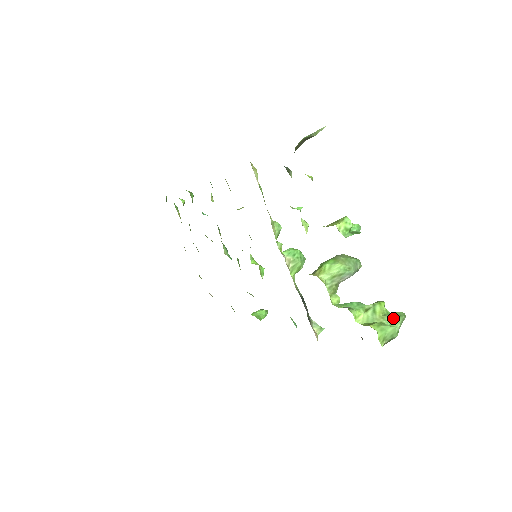
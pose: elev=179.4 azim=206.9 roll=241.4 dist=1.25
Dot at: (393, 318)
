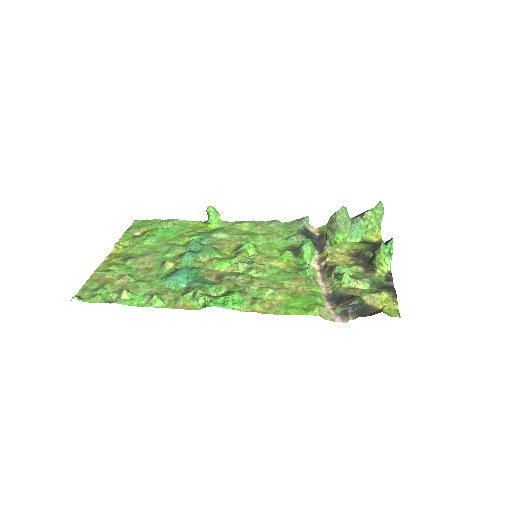
Dot at: (381, 215)
